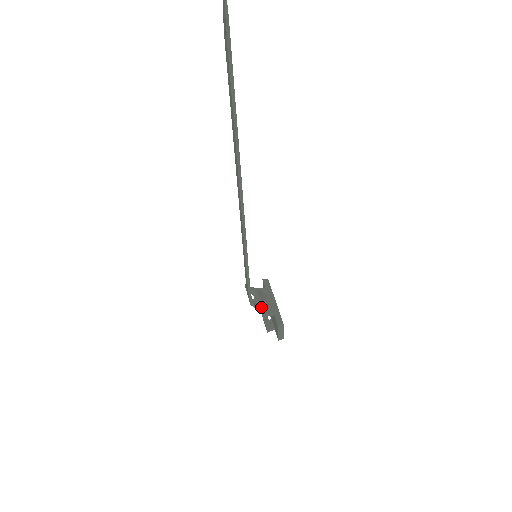
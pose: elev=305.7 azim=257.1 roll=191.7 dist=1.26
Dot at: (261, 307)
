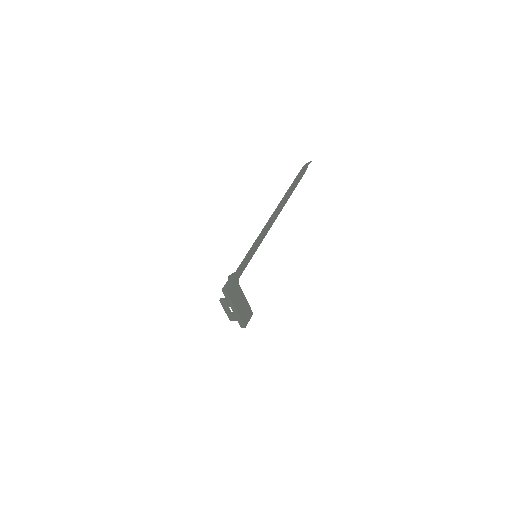
Dot at: occluded
